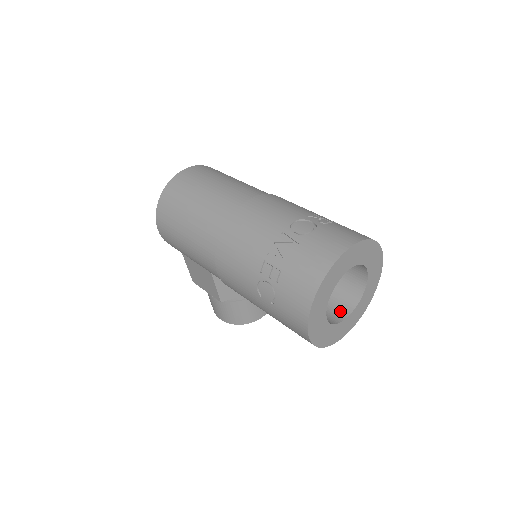
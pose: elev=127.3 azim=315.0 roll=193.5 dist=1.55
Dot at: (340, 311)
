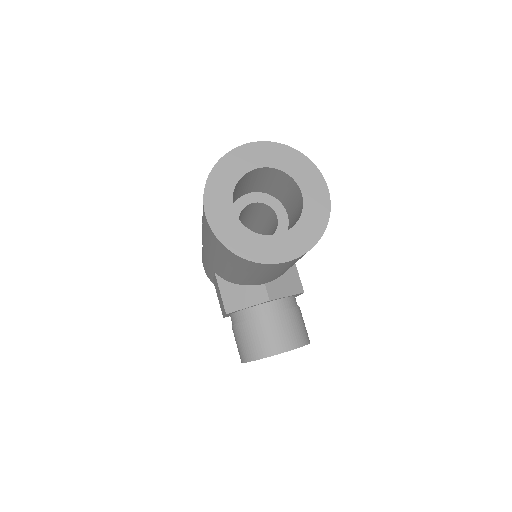
Dot at: occluded
